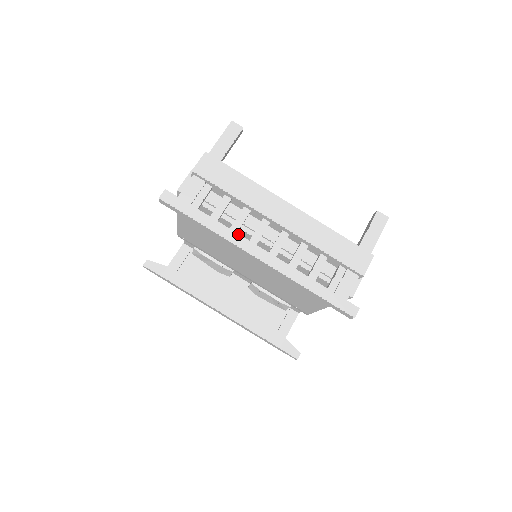
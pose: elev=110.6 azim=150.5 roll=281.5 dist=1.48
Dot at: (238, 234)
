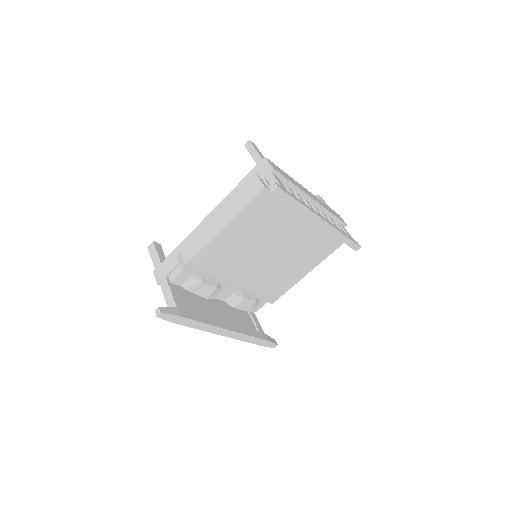
Dot at: (311, 208)
